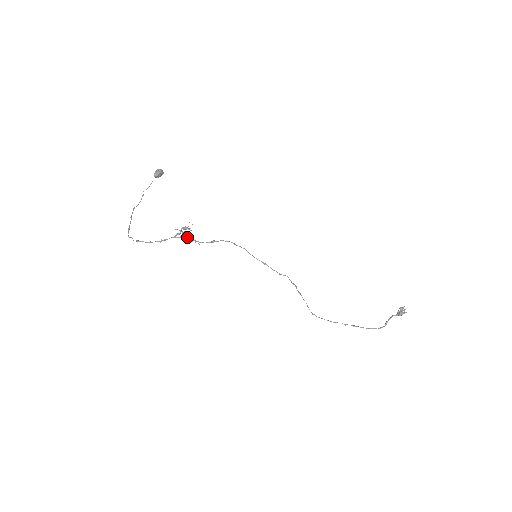
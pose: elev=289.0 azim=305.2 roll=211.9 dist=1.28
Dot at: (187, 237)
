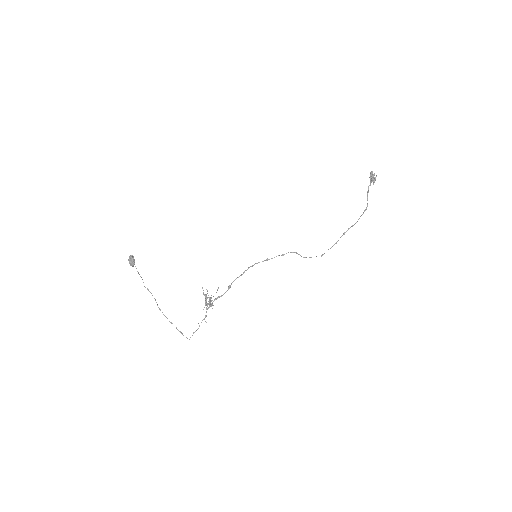
Dot at: occluded
